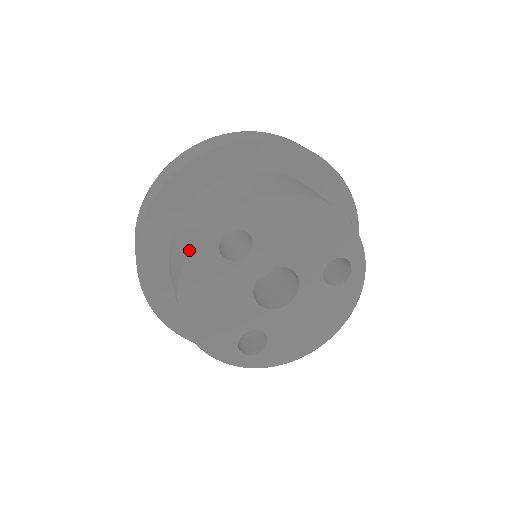
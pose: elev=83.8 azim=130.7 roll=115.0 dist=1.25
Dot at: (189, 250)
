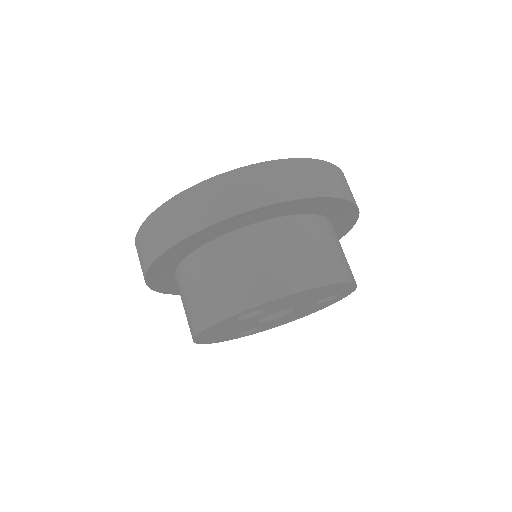
Dot at: (209, 325)
